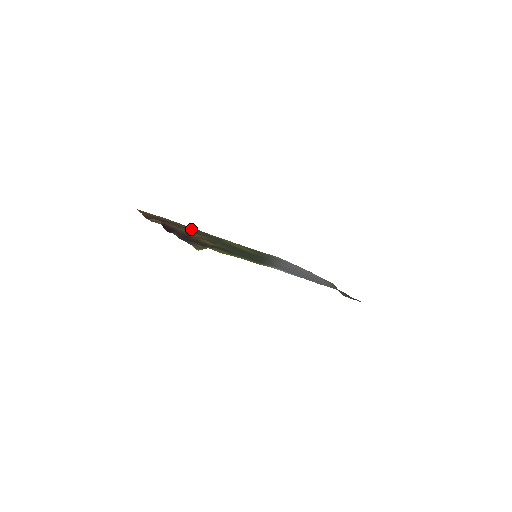
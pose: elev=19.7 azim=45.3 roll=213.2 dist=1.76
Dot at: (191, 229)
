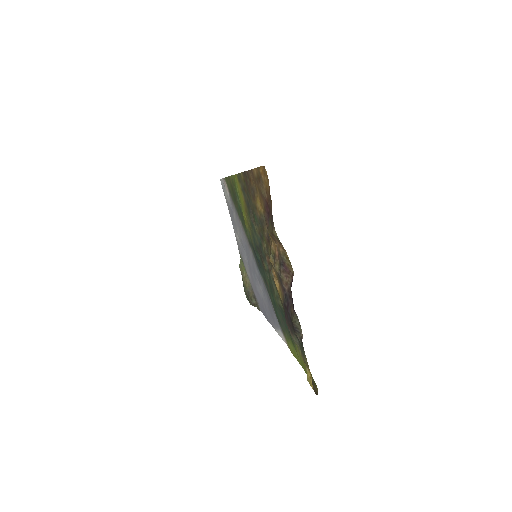
Dot at: (256, 201)
